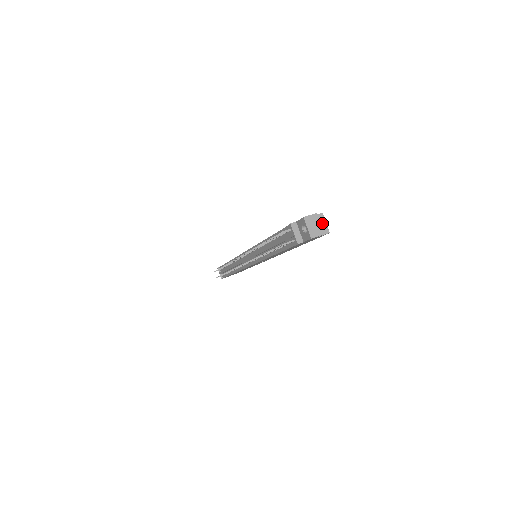
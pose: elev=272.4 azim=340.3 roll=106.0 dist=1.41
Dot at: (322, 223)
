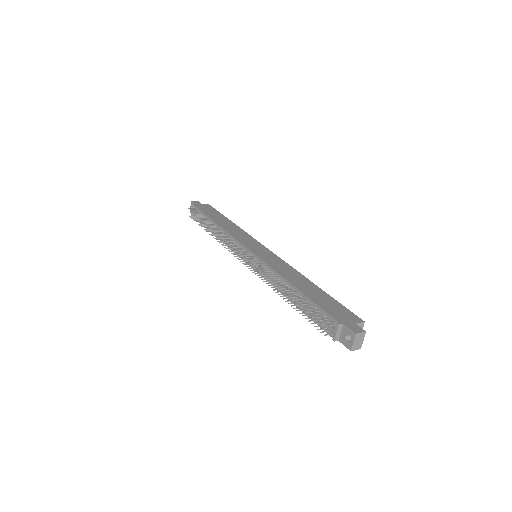
Dot at: occluded
